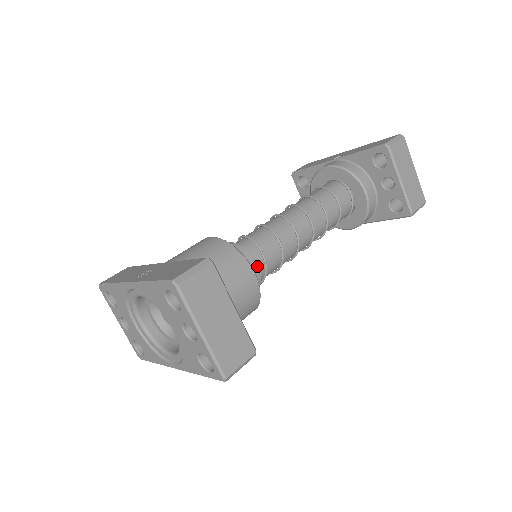
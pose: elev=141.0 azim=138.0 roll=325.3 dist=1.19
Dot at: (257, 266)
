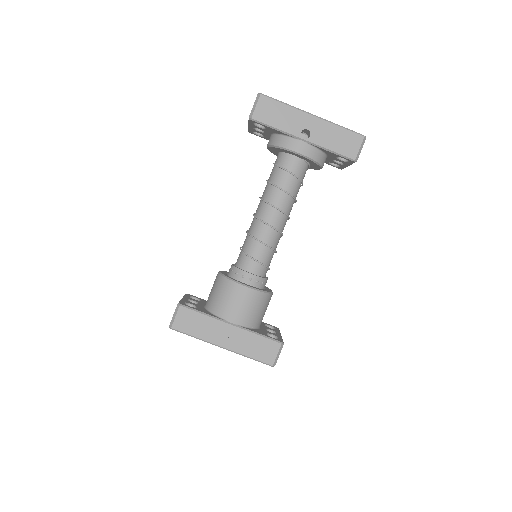
Dot at: occluded
